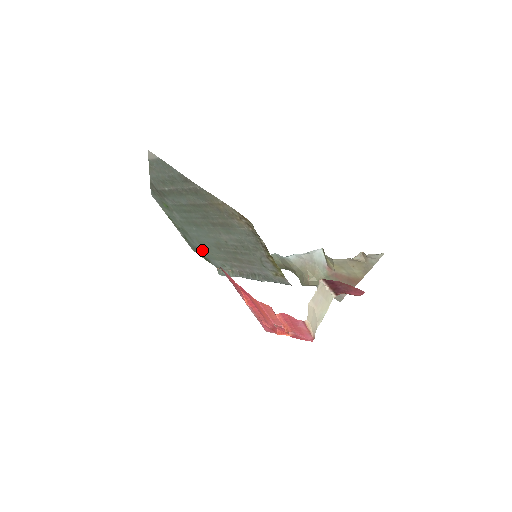
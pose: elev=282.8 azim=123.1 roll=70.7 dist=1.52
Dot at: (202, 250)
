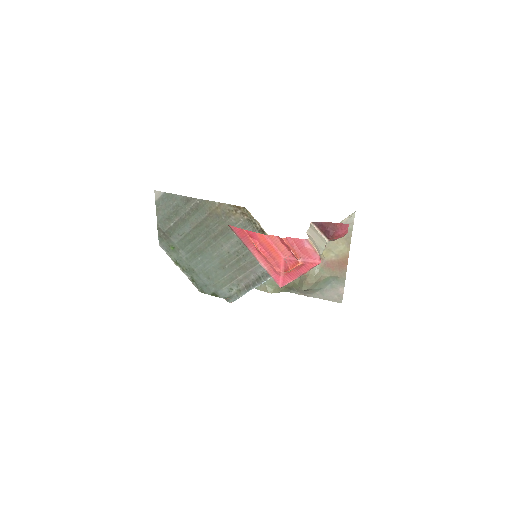
Dot at: (209, 284)
